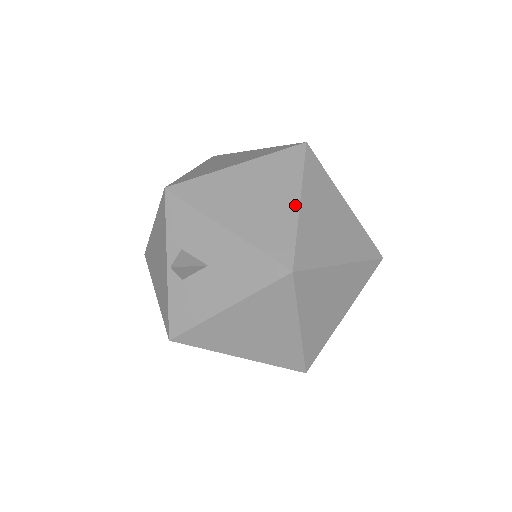
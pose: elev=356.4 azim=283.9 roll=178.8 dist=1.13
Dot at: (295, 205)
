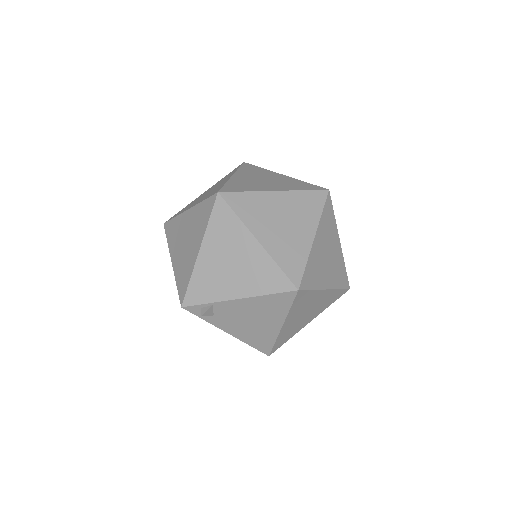
Dot at: occluded
